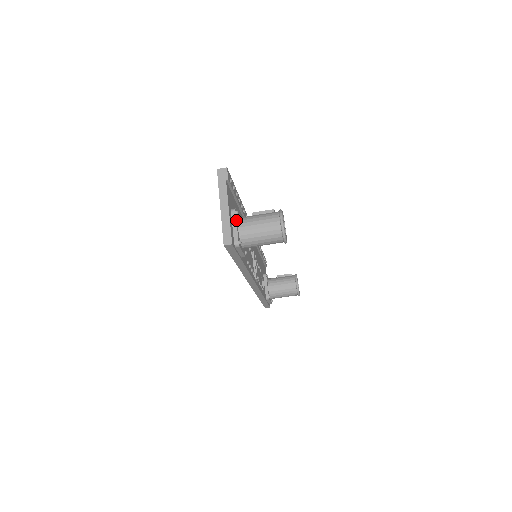
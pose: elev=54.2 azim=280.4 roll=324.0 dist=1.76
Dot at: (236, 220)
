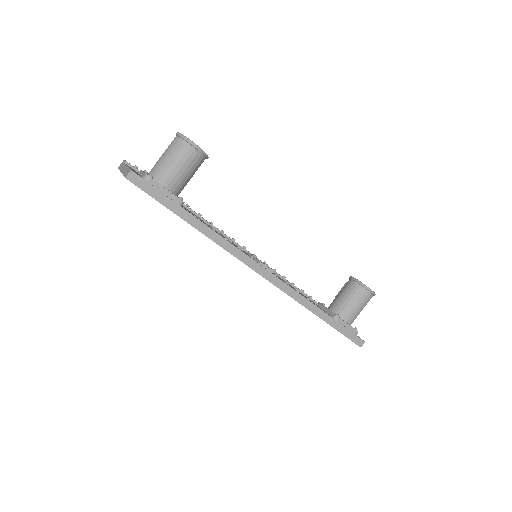
Dot at: (142, 171)
